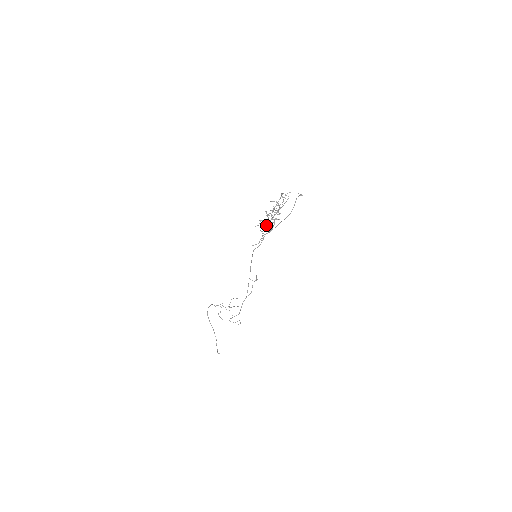
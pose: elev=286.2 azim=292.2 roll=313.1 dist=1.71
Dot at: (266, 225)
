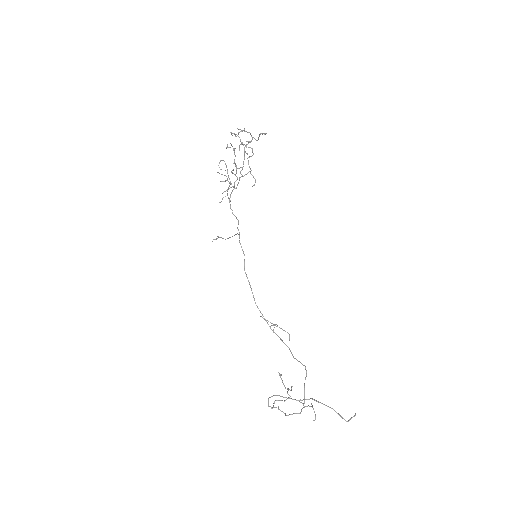
Dot at: (241, 176)
